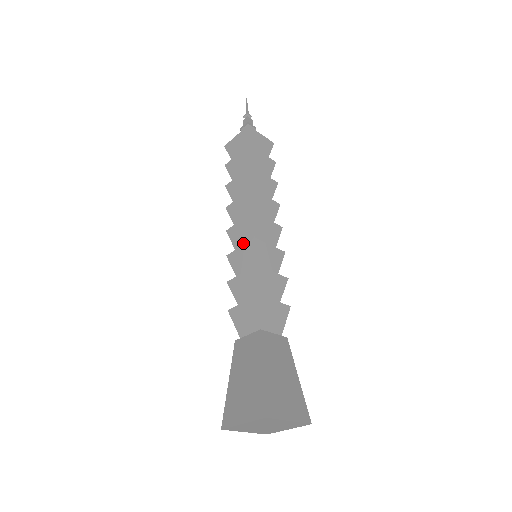
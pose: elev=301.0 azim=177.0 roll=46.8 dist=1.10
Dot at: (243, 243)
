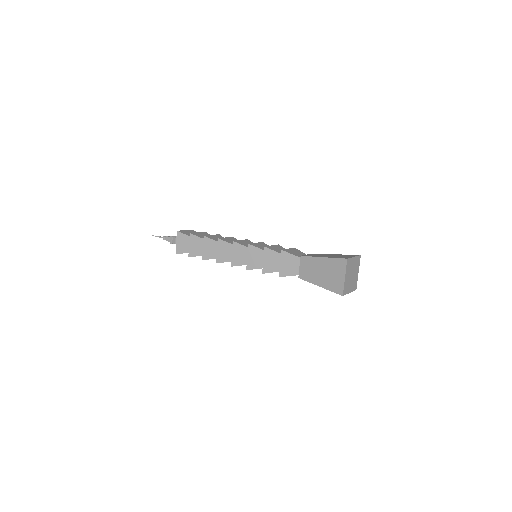
Dot at: occluded
